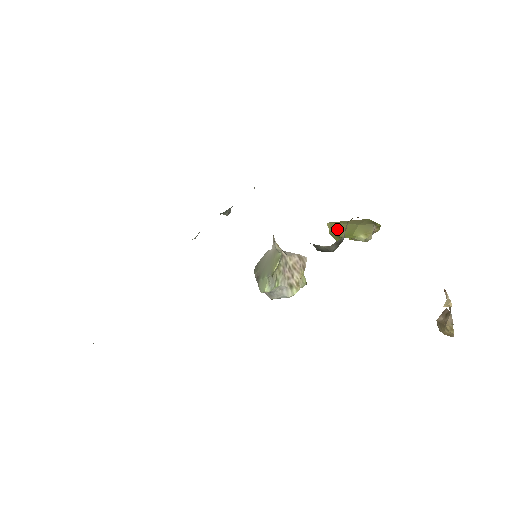
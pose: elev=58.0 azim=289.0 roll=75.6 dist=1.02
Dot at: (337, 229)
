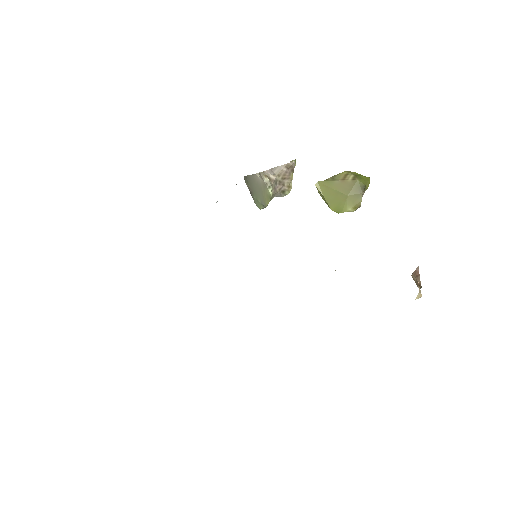
Dot at: (326, 196)
